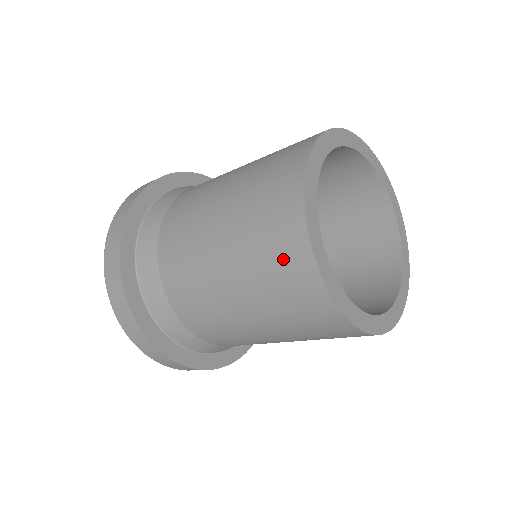
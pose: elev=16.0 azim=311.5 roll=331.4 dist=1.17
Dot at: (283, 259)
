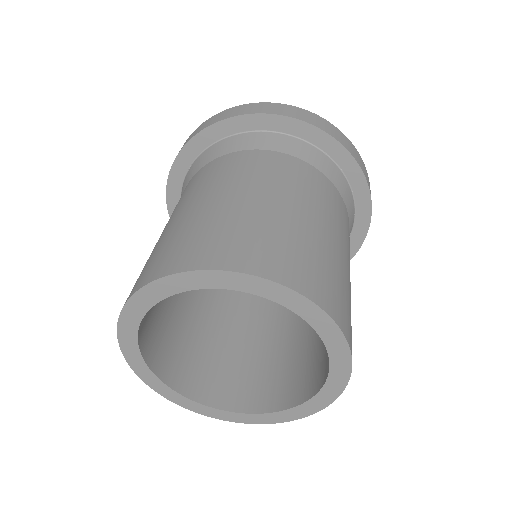
Dot at: occluded
